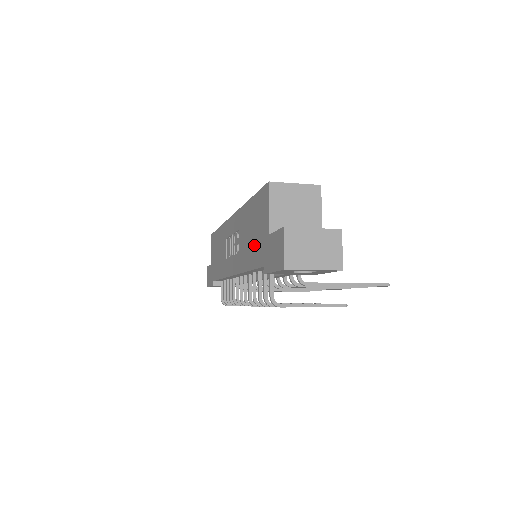
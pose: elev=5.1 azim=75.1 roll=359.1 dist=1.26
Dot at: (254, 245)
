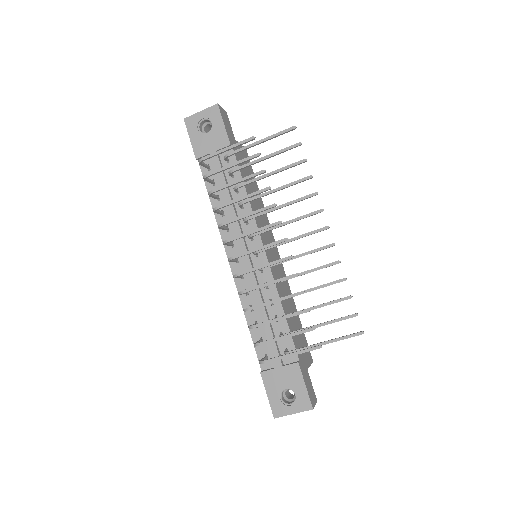
Dot at: occluded
